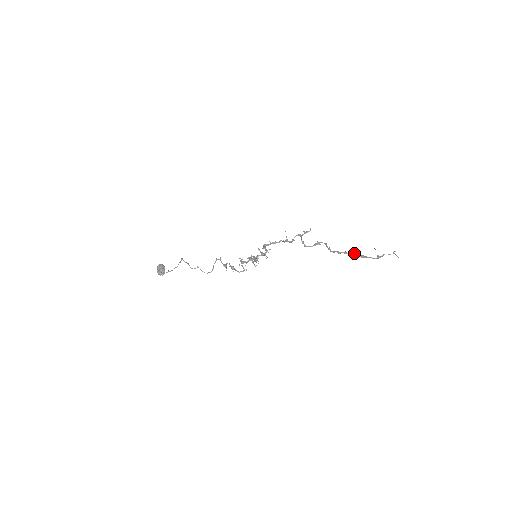
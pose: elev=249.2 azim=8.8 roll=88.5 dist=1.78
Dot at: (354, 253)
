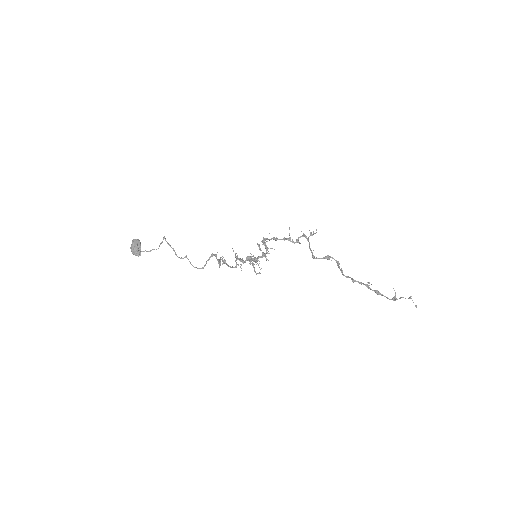
Dot at: (369, 285)
